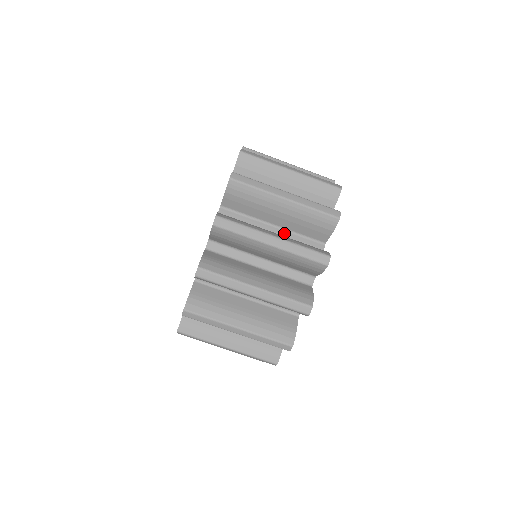
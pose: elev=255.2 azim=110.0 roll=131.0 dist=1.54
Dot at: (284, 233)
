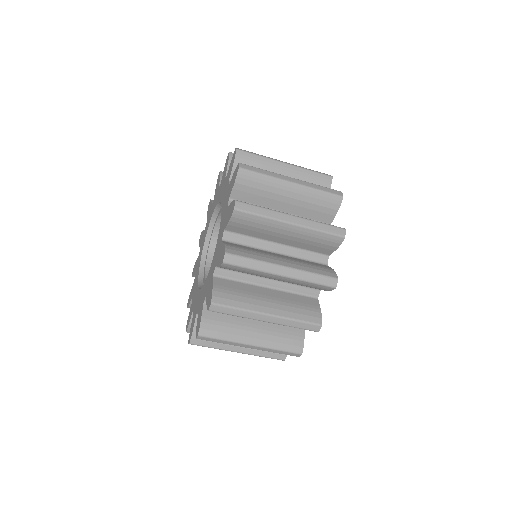
Dot at: occluded
